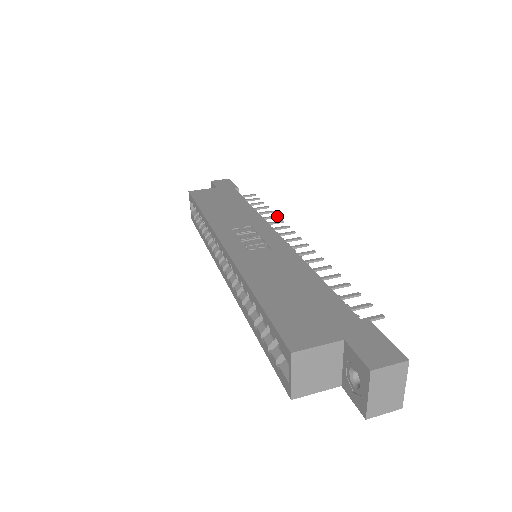
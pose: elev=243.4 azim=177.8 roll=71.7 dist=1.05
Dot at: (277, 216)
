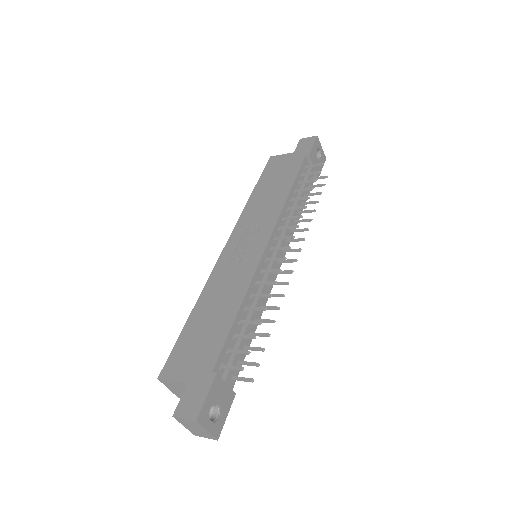
Dot at: (304, 207)
